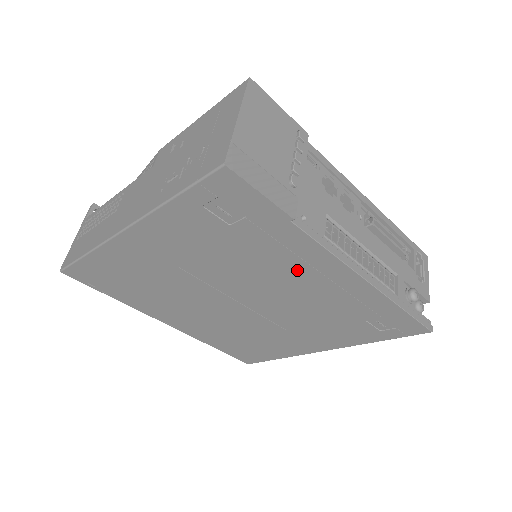
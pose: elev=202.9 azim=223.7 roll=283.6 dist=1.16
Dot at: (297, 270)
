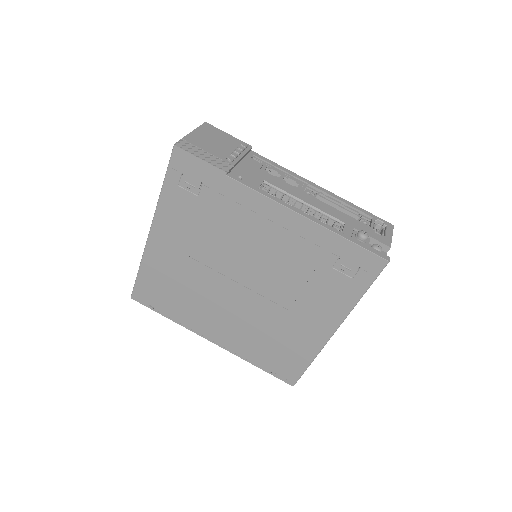
Dot at: (255, 224)
